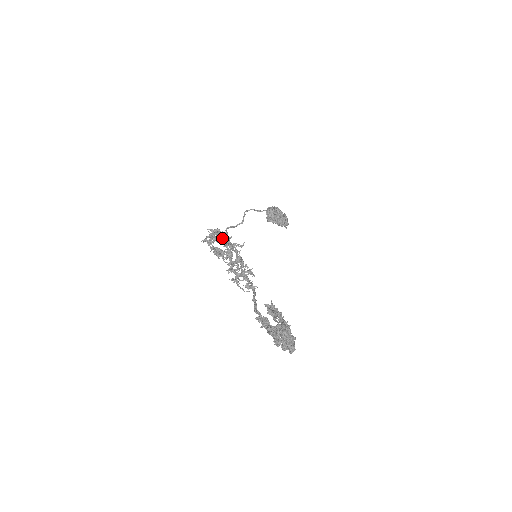
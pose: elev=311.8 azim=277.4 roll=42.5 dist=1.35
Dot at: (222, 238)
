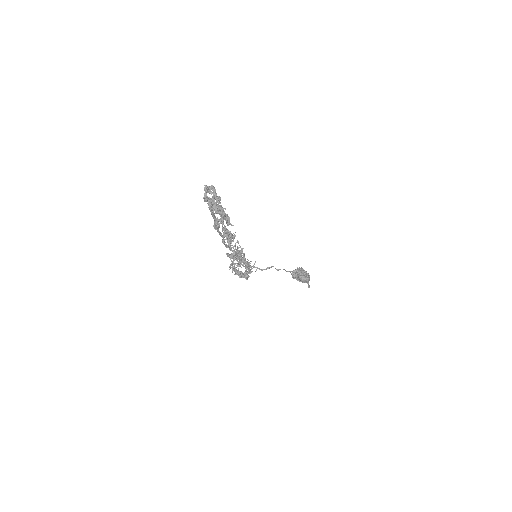
Dot at: (243, 263)
